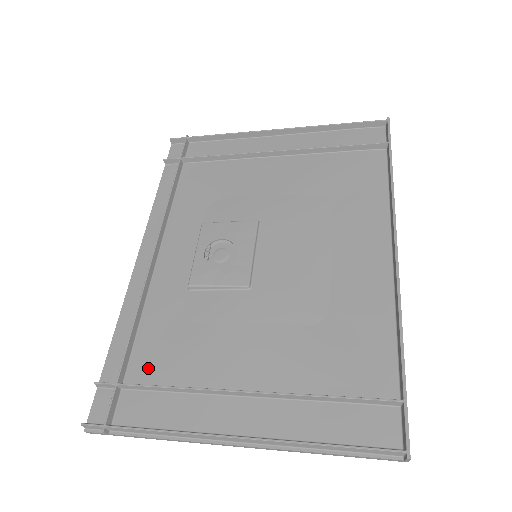
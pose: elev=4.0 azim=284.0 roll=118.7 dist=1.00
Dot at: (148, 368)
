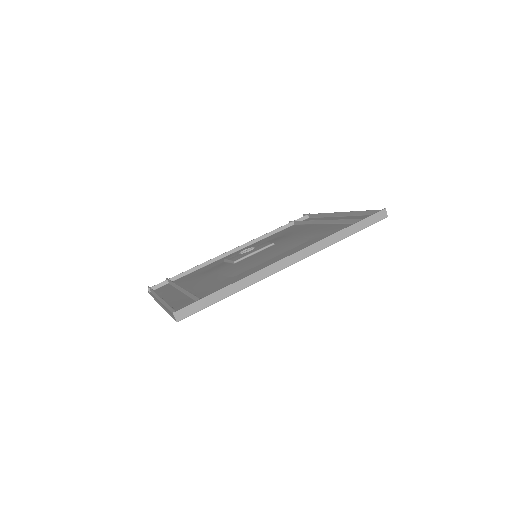
Dot at: (181, 280)
